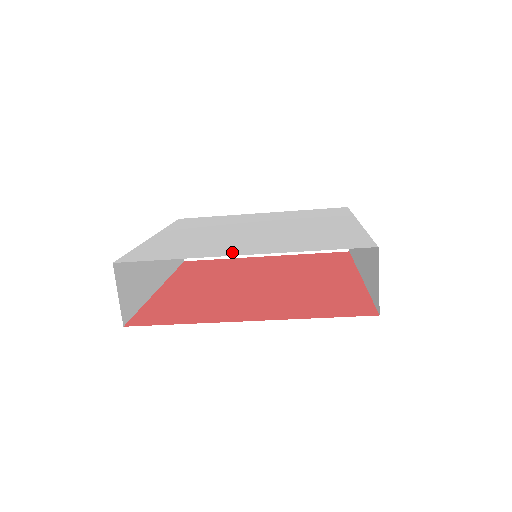
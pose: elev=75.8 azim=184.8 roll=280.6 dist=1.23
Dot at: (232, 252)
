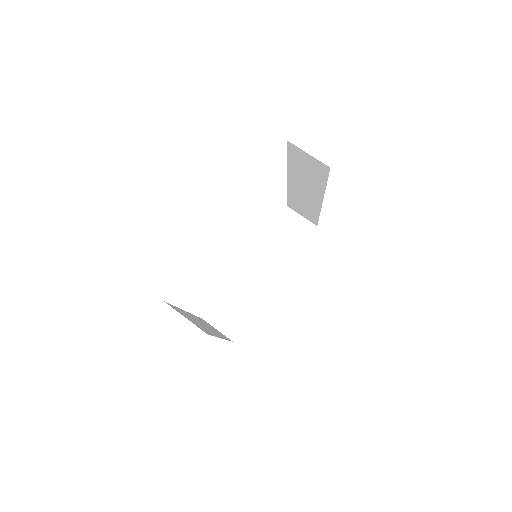
Dot at: occluded
